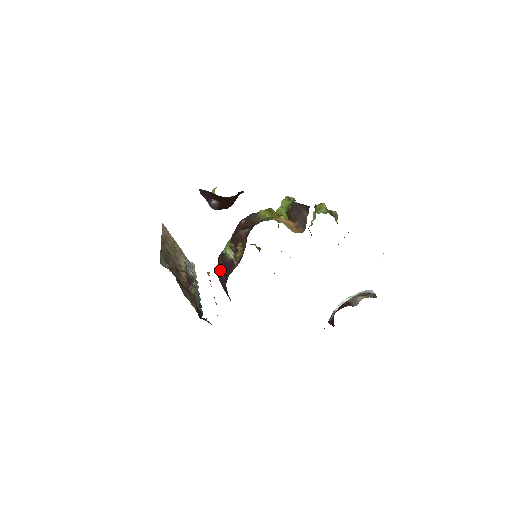
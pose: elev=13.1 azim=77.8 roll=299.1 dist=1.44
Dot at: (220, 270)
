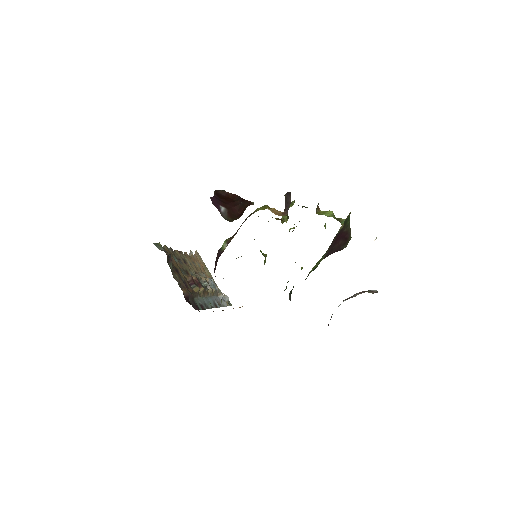
Dot at: (215, 262)
